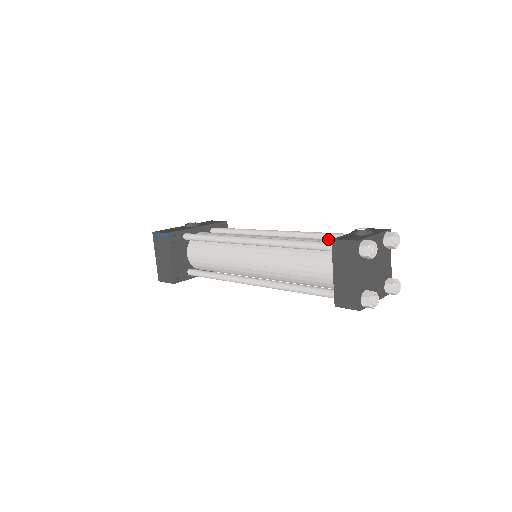
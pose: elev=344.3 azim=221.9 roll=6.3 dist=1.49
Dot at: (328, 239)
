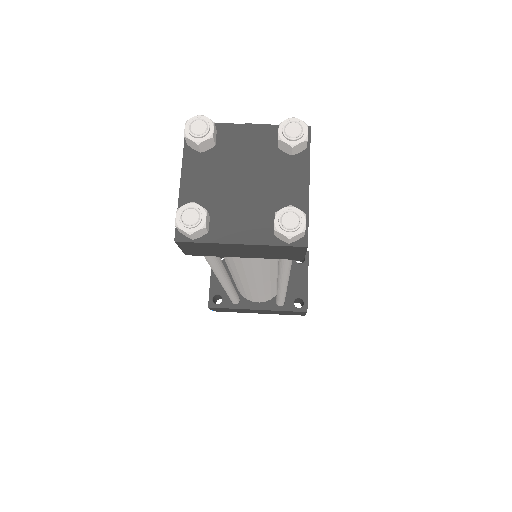
Dot at: occluded
